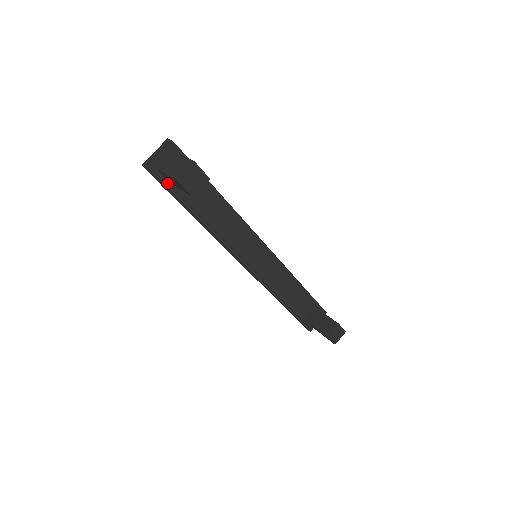
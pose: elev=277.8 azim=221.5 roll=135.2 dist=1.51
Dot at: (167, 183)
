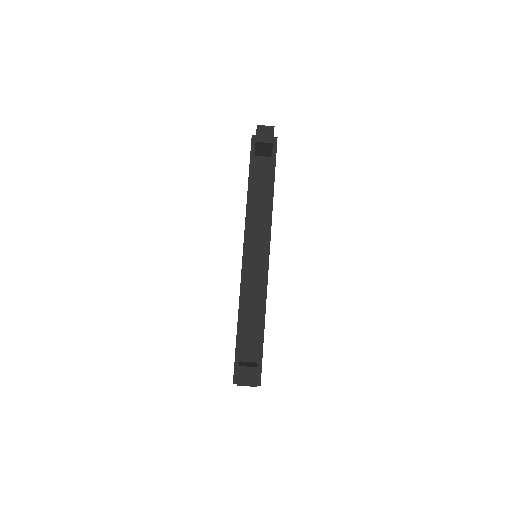
Dot at: (253, 153)
